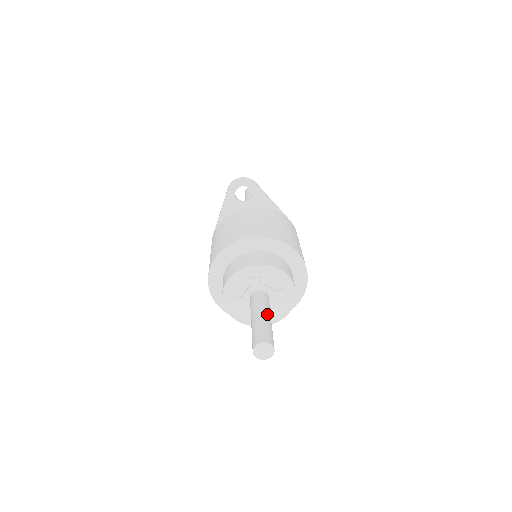
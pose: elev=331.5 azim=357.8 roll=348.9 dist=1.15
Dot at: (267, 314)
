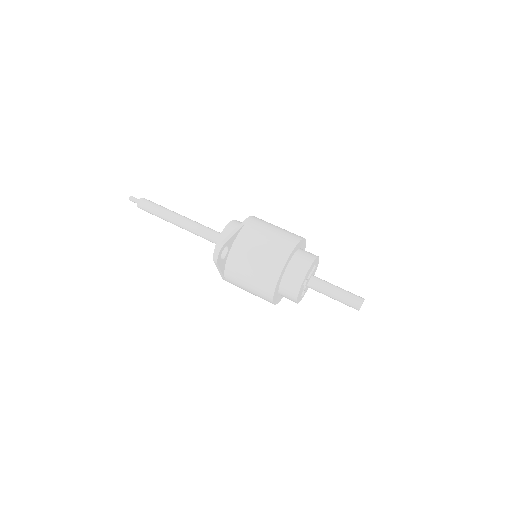
Dot at: (335, 288)
